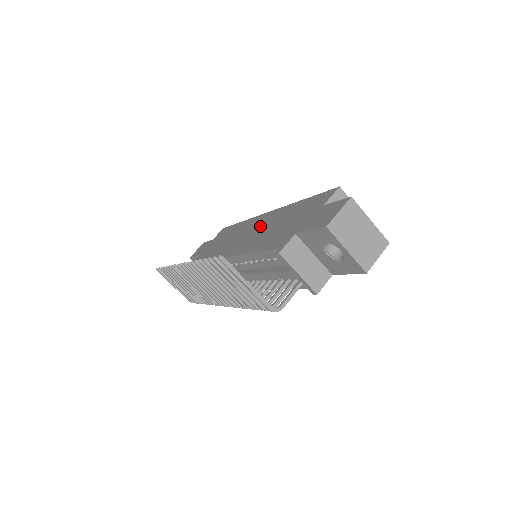
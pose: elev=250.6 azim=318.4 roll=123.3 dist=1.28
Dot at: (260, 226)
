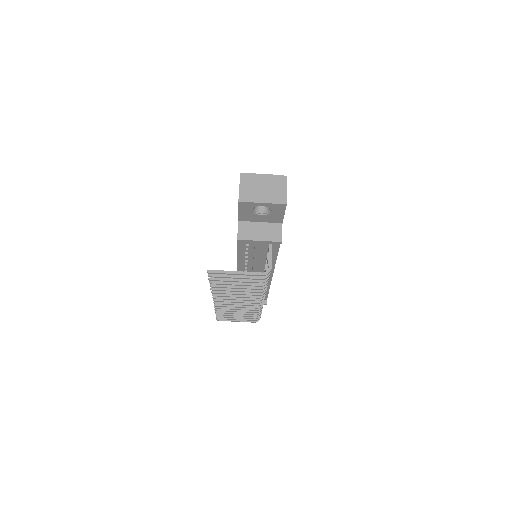
Dot at: occluded
